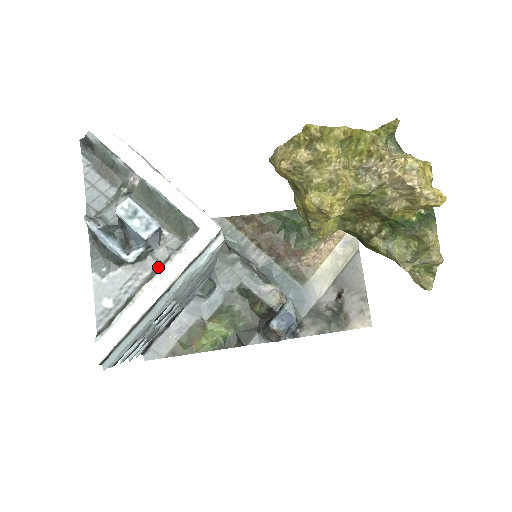
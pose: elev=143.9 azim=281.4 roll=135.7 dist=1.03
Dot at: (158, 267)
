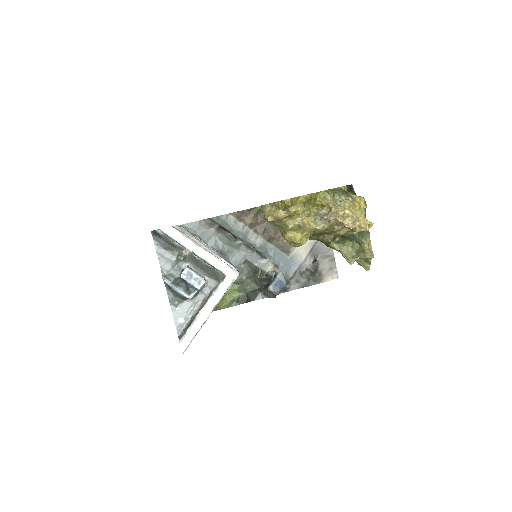
Dot at: (205, 298)
